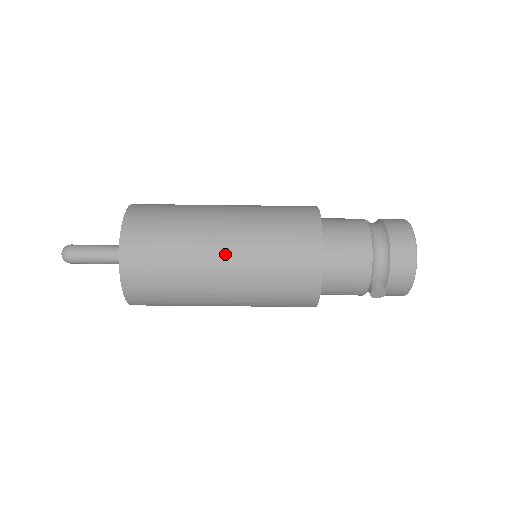
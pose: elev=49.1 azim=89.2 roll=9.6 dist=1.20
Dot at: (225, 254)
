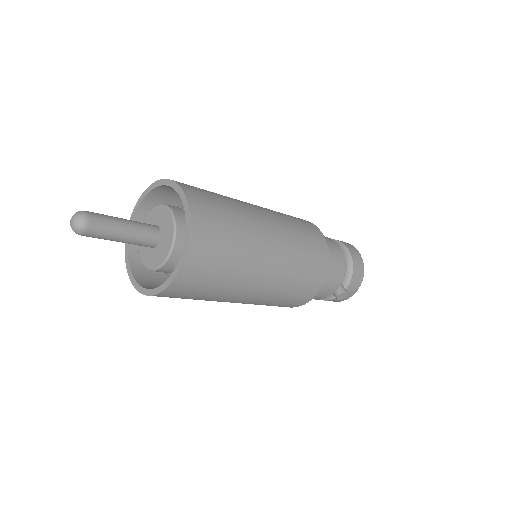
Dot at: (273, 245)
